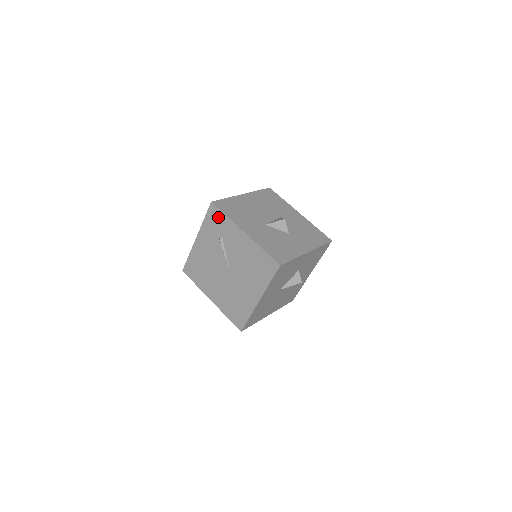
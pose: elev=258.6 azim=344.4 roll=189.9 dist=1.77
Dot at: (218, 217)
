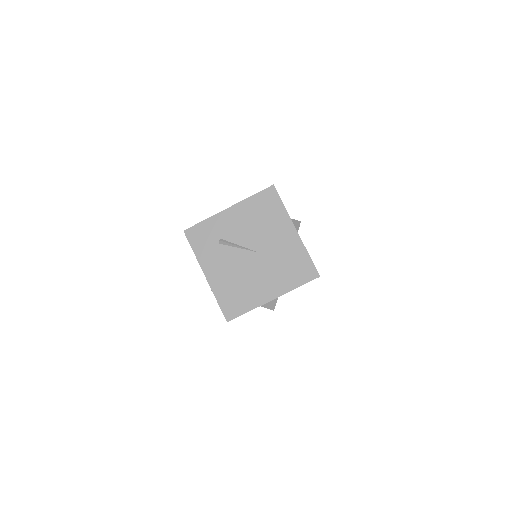
Dot at: (200, 231)
